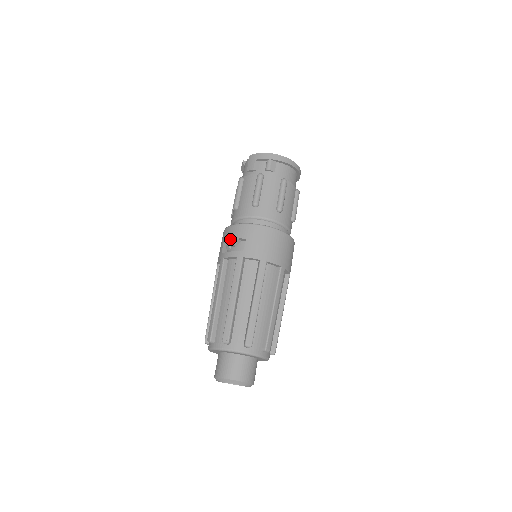
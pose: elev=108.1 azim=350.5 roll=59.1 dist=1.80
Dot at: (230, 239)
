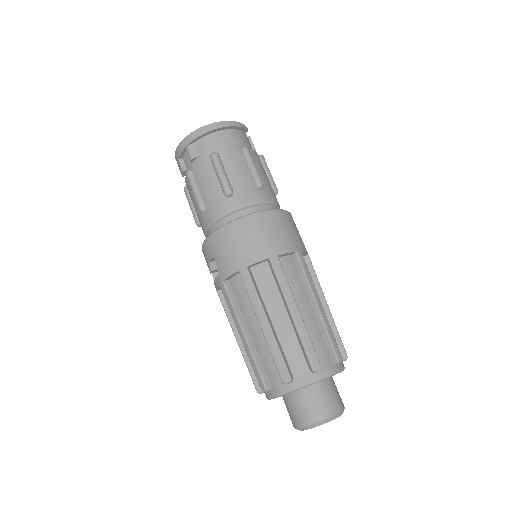
Dot at: occluded
